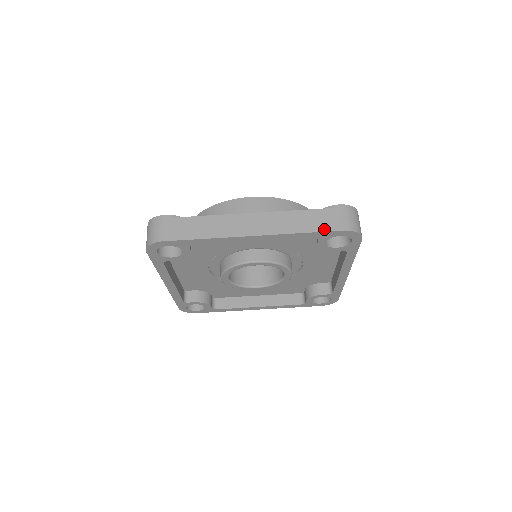
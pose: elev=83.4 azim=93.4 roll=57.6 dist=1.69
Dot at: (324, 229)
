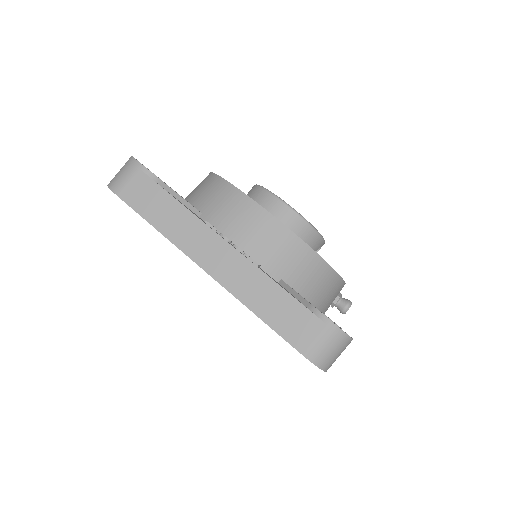
Dot at: (282, 332)
